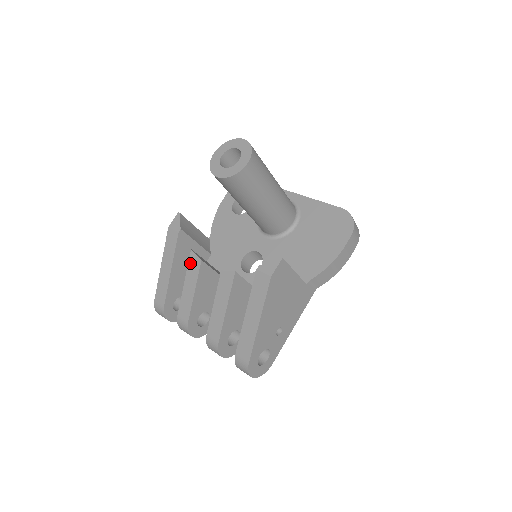
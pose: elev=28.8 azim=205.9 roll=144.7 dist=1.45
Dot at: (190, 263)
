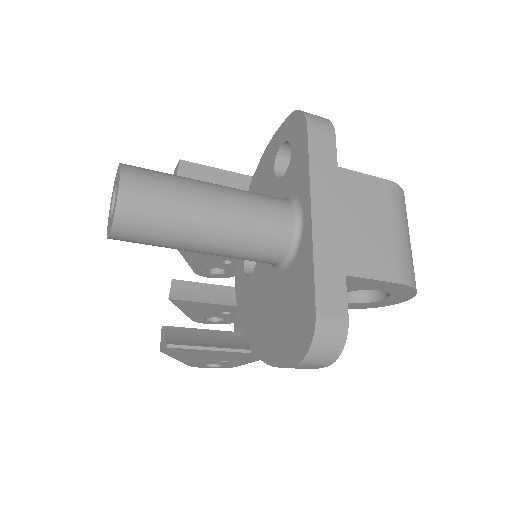
Dot at: occluded
